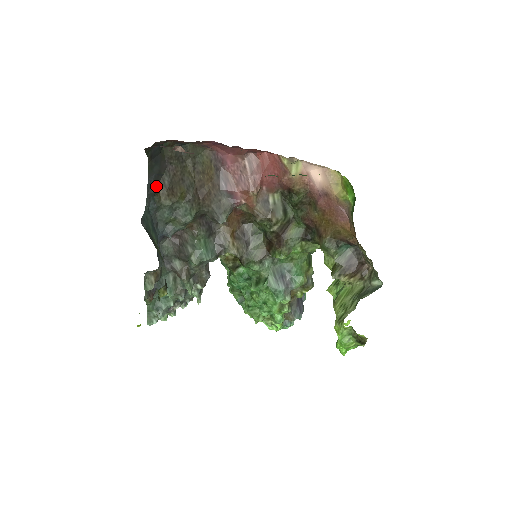
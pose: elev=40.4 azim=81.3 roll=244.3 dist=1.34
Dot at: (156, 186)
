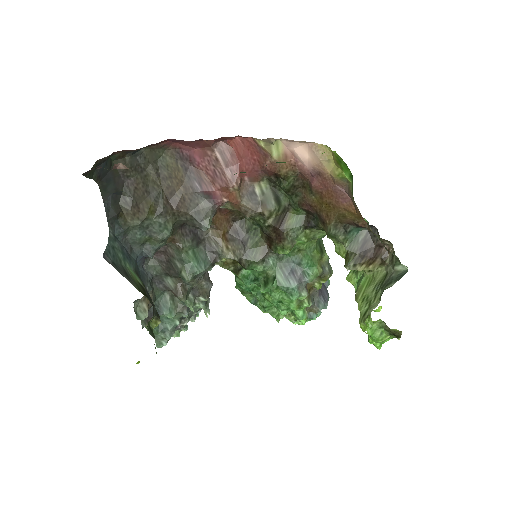
Dot at: (117, 207)
